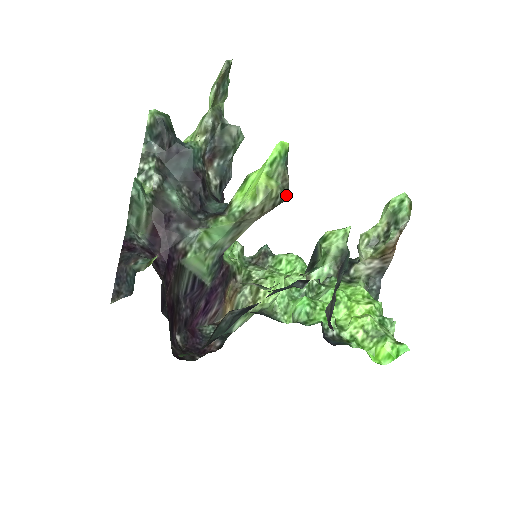
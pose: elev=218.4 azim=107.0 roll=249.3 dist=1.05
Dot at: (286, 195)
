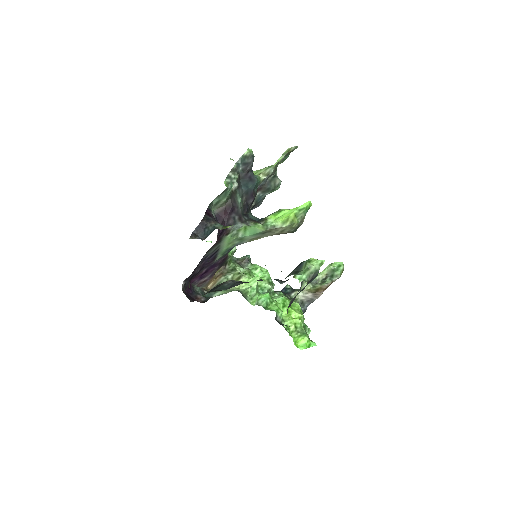
Dot at: (296, 230)
